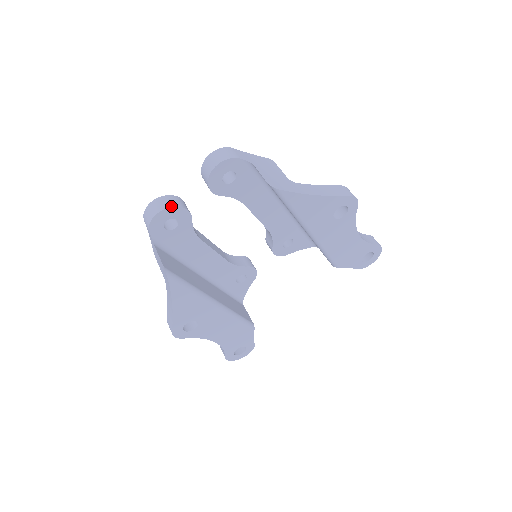
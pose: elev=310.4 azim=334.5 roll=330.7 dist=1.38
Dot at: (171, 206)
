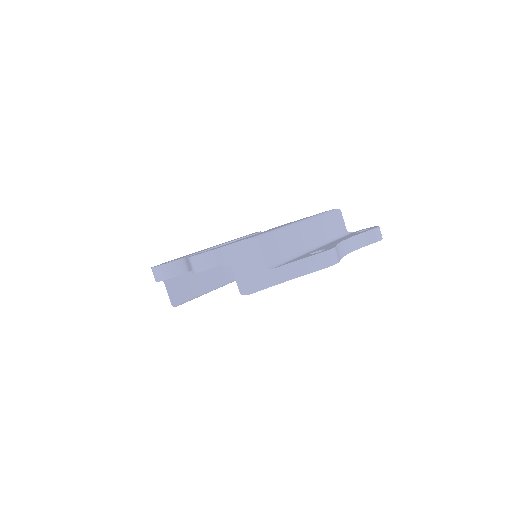
Dot at: (169, 278)
